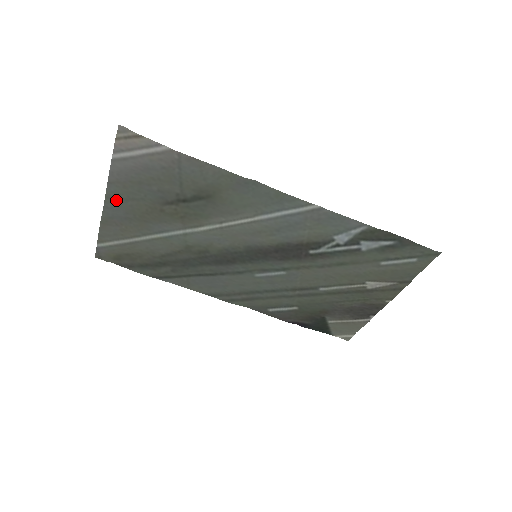
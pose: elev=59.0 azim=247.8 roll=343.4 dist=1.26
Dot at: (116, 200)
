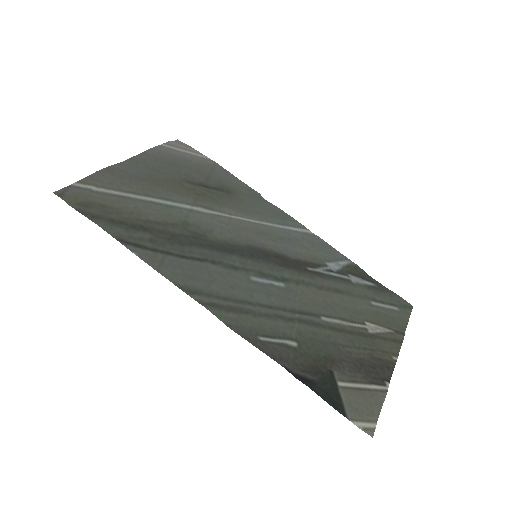
Dot at: (138, 164)
